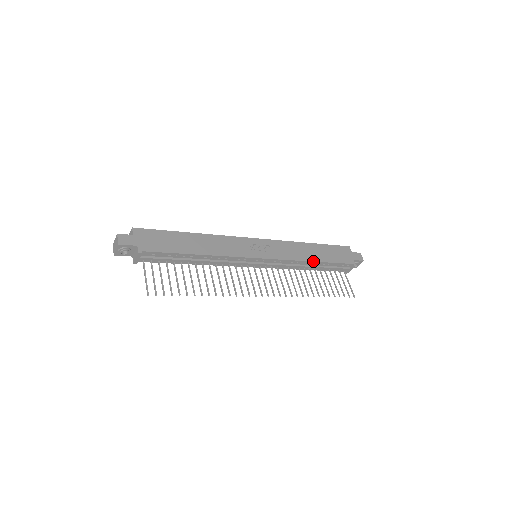
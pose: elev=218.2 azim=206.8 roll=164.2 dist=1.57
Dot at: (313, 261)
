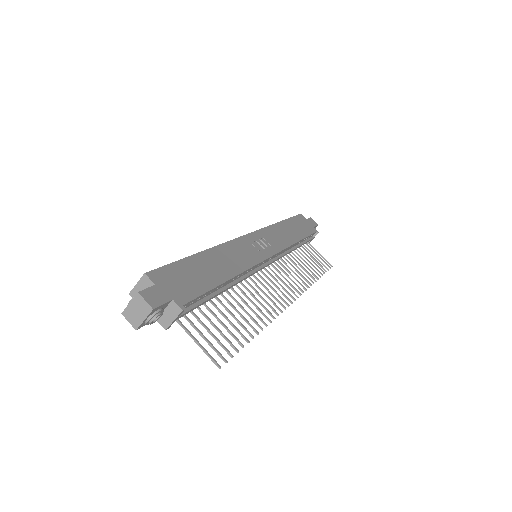
Dot at: (298, 241)
